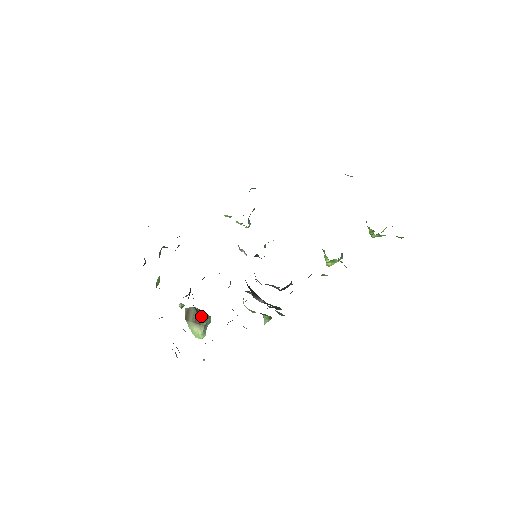
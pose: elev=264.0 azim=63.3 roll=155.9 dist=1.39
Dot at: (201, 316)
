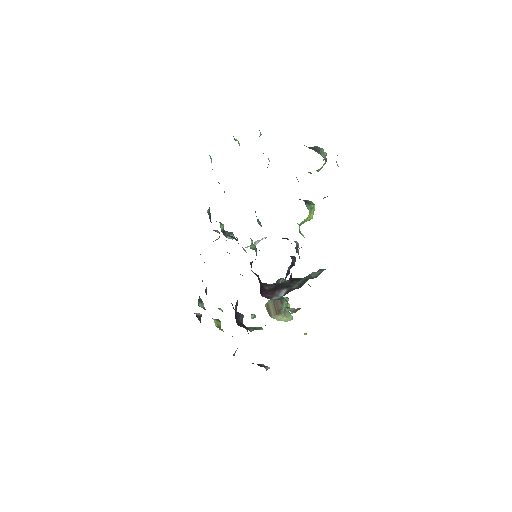
Dot at: (278, 305)
